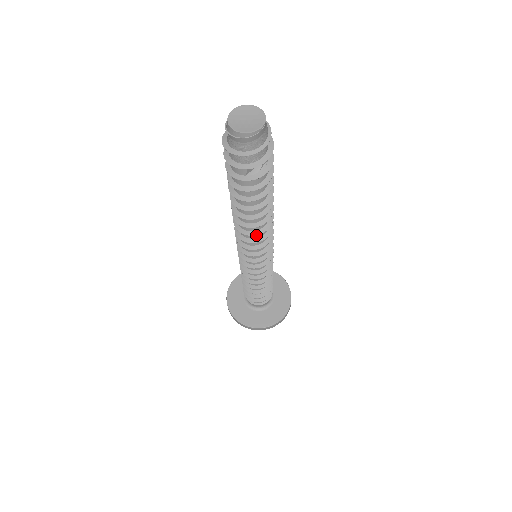
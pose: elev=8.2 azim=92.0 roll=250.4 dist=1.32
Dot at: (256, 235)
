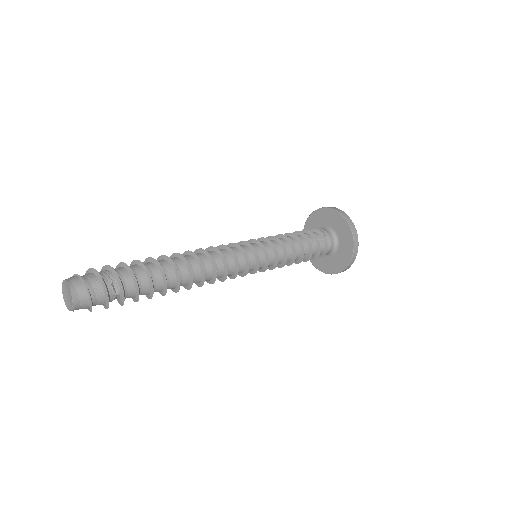
Dot at: (205, 280)
